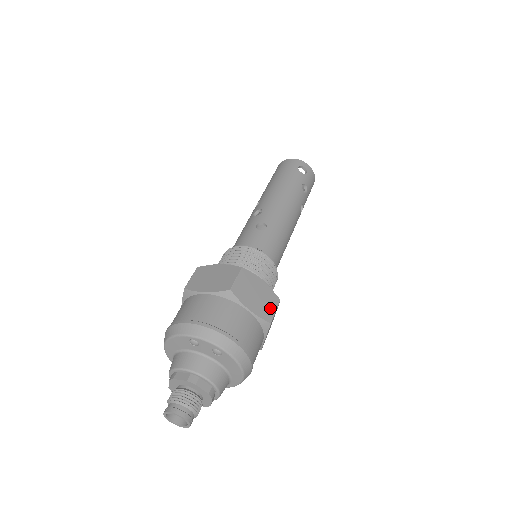
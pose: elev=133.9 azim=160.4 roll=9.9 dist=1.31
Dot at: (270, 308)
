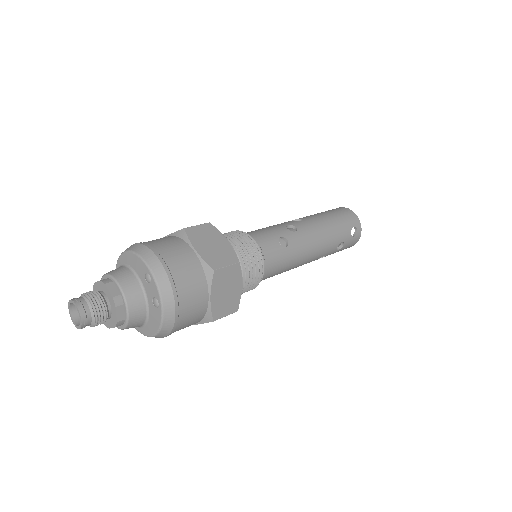
Dot at: (225, 310)
